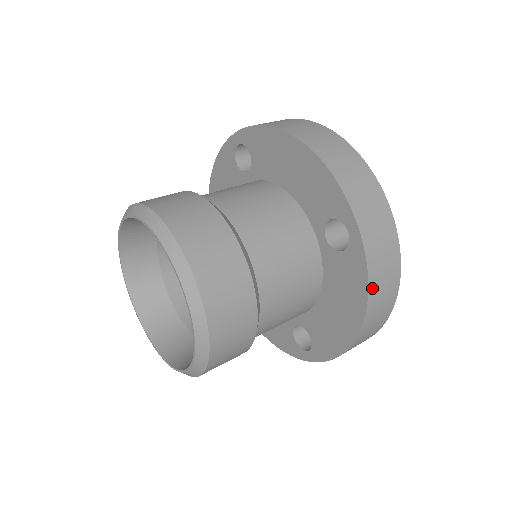
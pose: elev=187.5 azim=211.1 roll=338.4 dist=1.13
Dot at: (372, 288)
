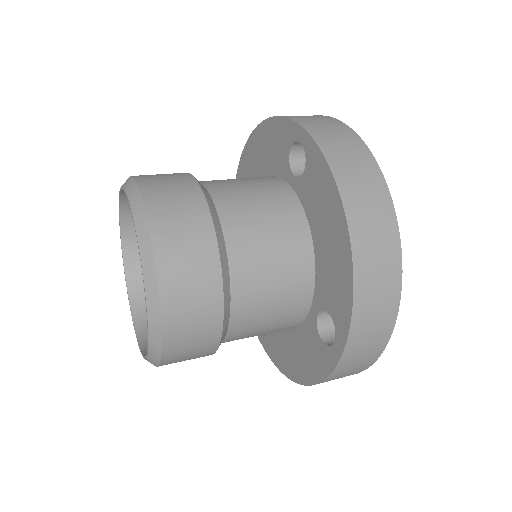
Dot at: (337, 171)
